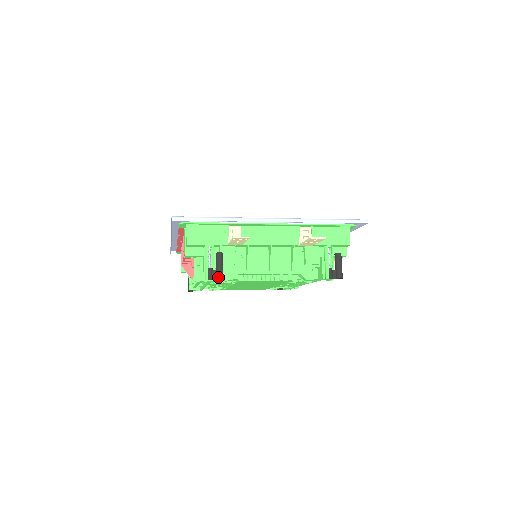
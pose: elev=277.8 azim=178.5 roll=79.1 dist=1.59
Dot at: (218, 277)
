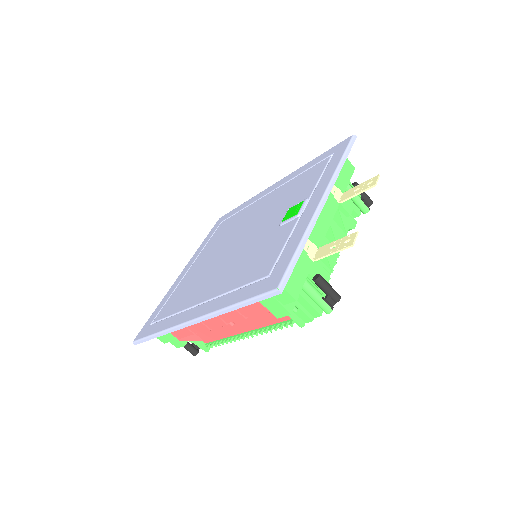
Dot at: (338, 298)
